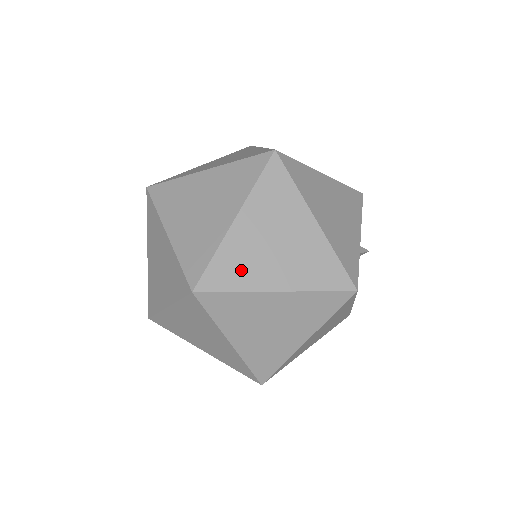
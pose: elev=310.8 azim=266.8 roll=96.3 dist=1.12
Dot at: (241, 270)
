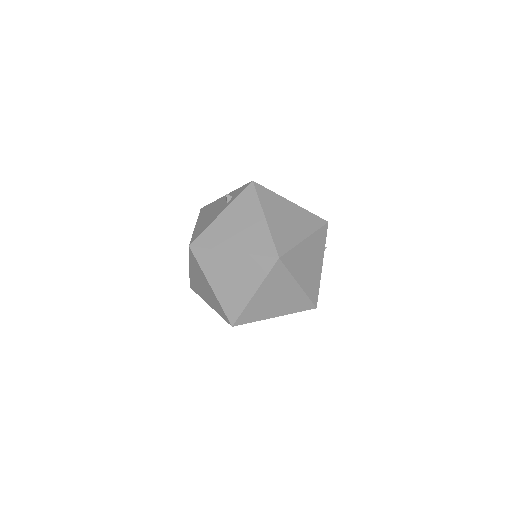
Dot at: (257, 313)
